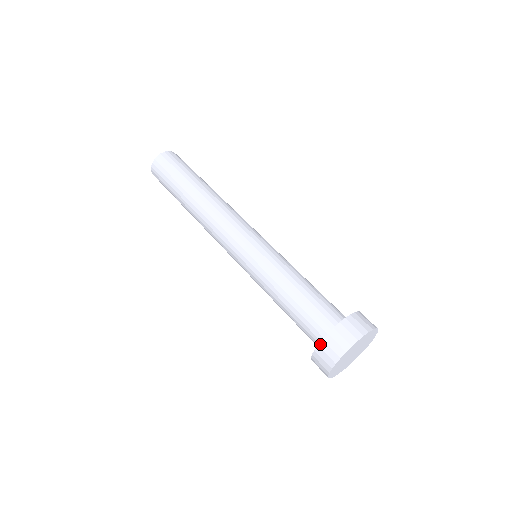
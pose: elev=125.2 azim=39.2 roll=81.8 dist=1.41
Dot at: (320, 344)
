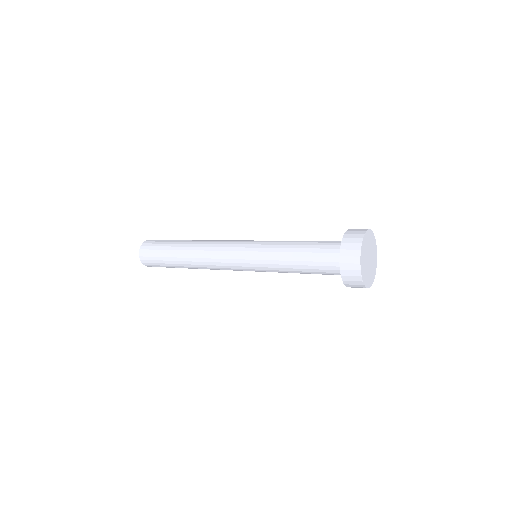
Dot at: (344, 236)
